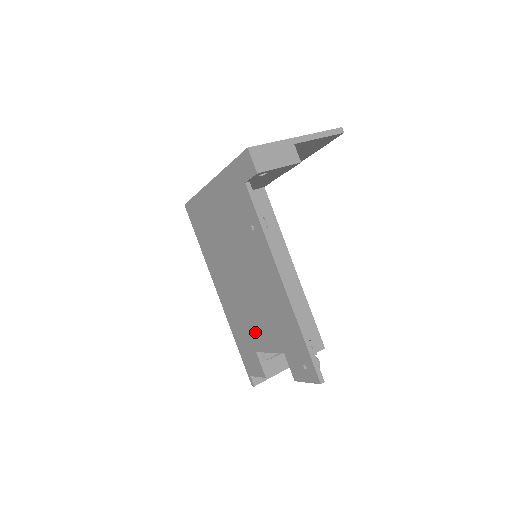
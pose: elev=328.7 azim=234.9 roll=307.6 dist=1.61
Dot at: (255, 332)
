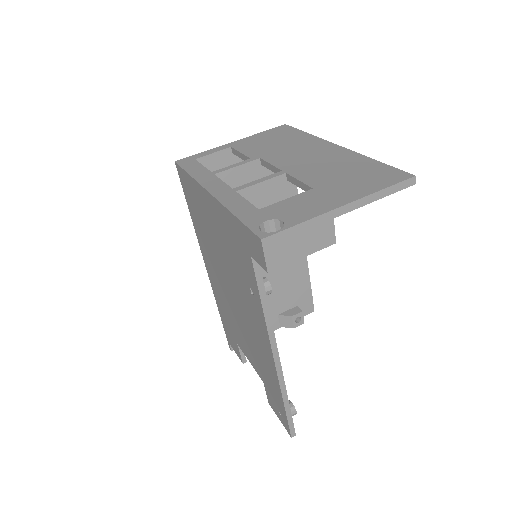
Dot at: (239, 336)
